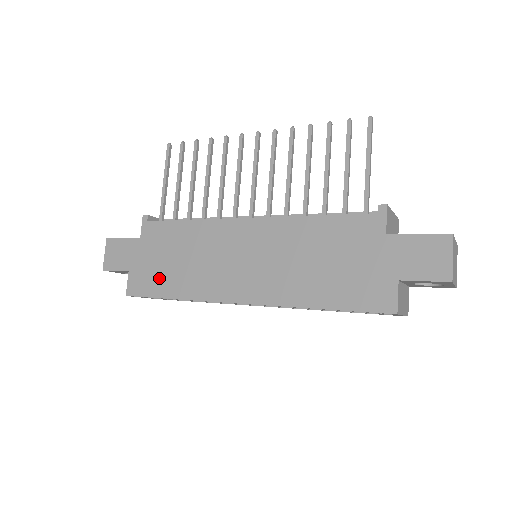
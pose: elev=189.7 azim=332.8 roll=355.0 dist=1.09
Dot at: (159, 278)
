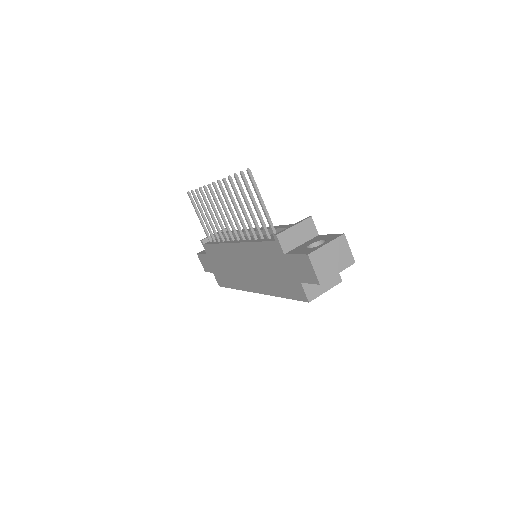
Dot at: (224, 277)
